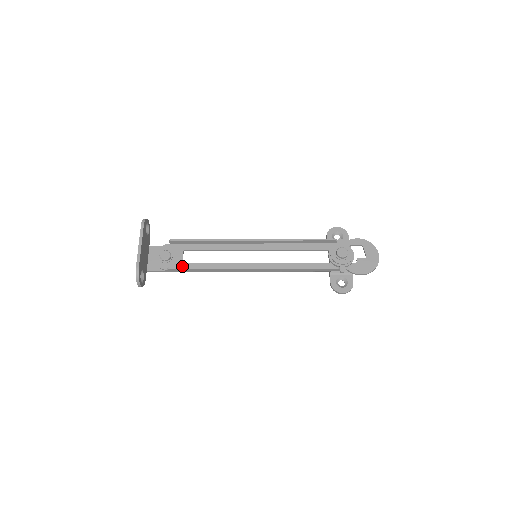
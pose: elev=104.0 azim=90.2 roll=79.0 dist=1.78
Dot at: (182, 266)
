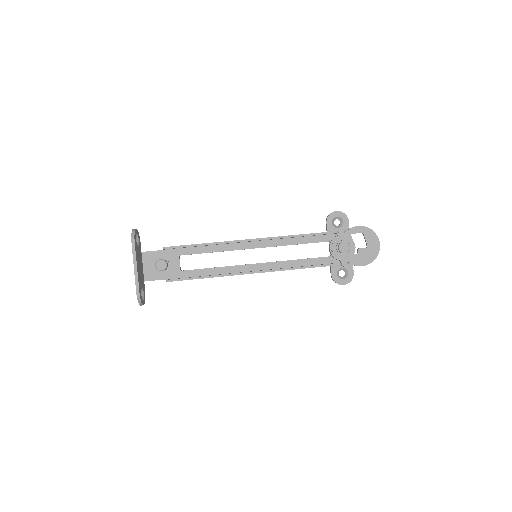
Dot at: (181, 274)
